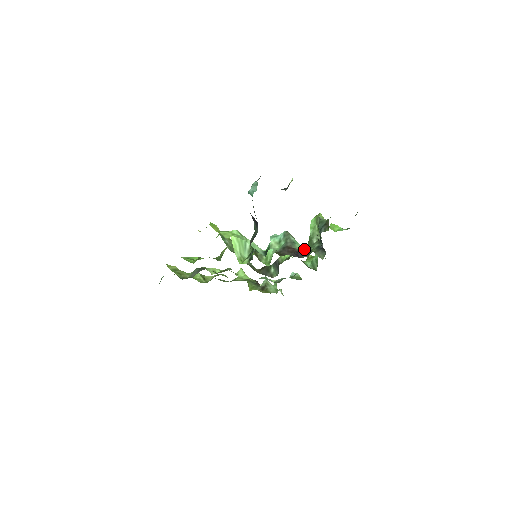
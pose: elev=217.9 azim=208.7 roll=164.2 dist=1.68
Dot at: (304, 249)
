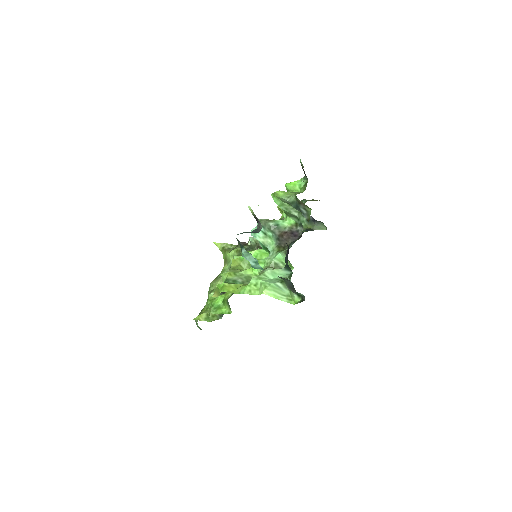
Dot at: (288, 221)
